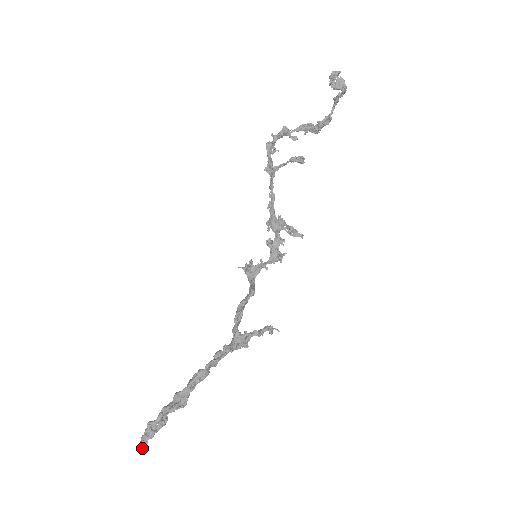
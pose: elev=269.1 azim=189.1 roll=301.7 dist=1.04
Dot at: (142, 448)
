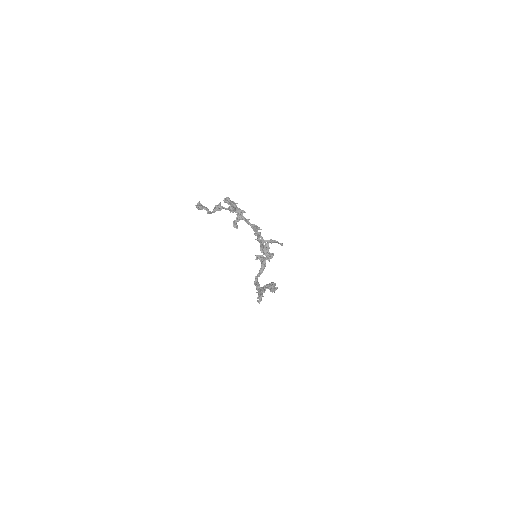
Dot at: occluded
